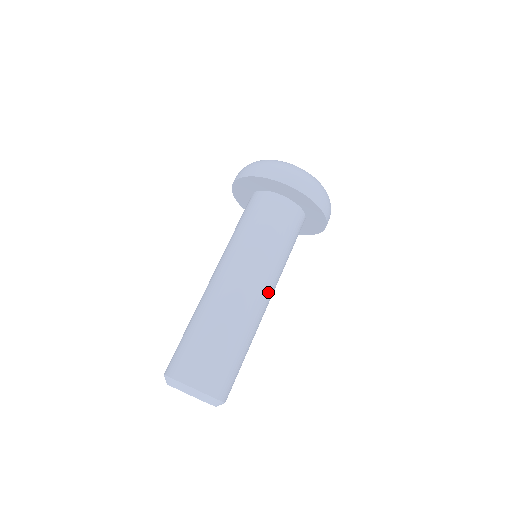
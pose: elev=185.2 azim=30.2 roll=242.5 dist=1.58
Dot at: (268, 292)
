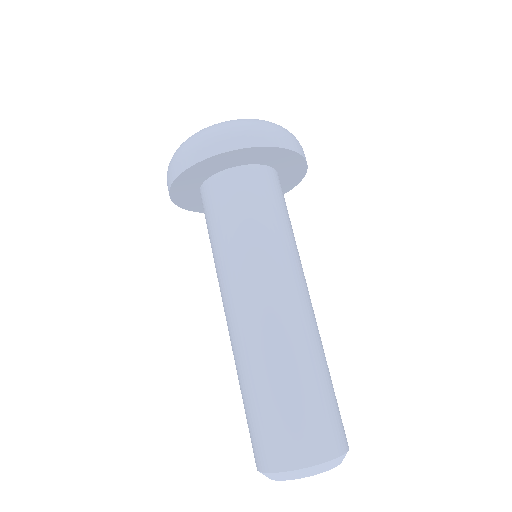
Dot at: (305, 288)
